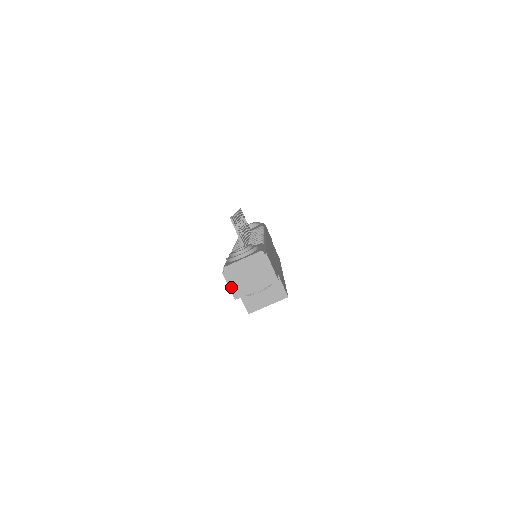
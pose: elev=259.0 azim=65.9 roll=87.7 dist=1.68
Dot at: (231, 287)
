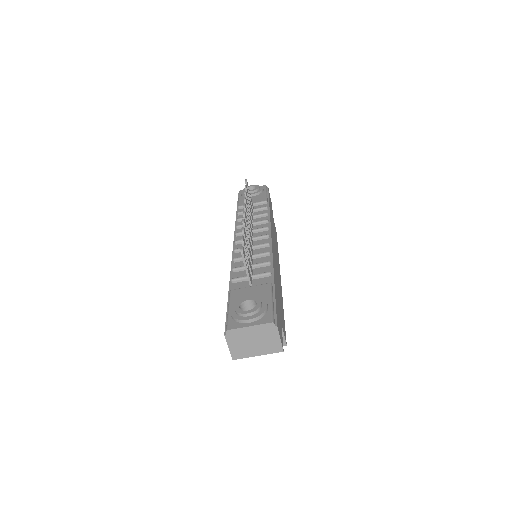
Dot at: (231, 349)
